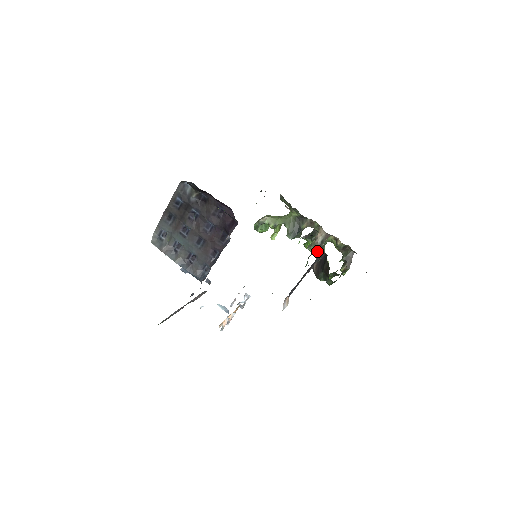
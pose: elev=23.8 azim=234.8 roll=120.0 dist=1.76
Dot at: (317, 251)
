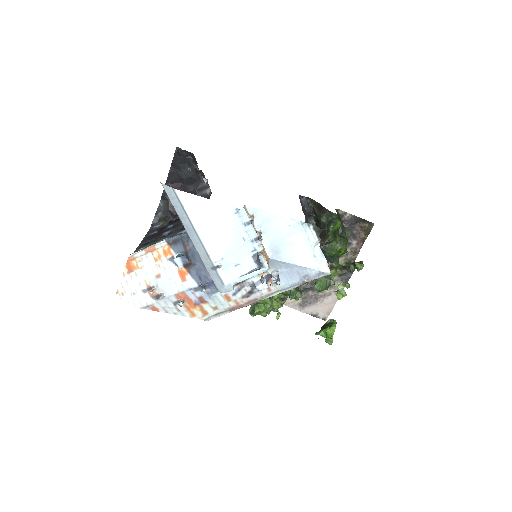
Dot at: occluded
